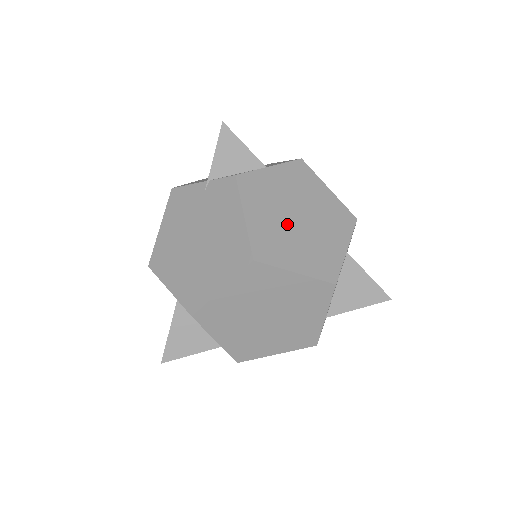
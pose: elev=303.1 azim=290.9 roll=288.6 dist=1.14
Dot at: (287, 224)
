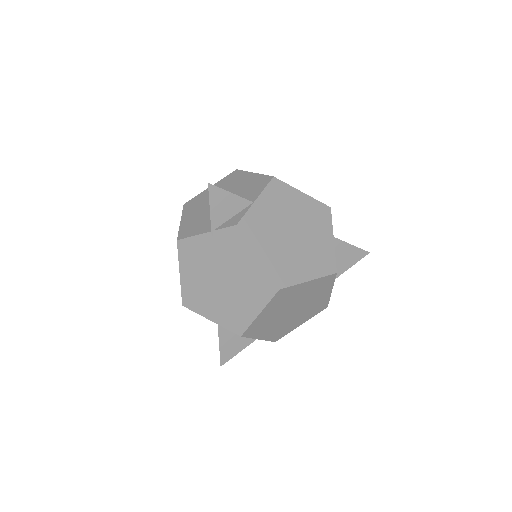
Dot at: (288, 244)
